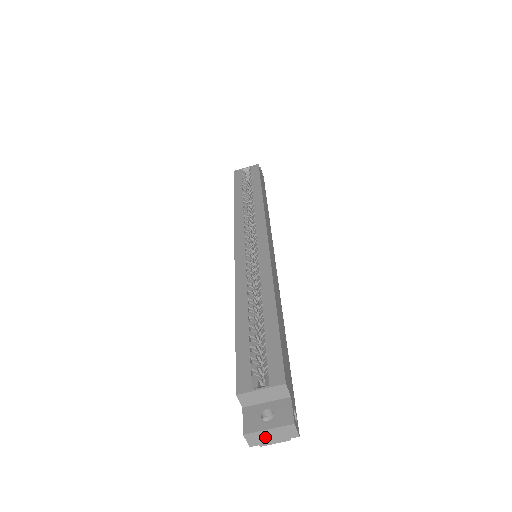
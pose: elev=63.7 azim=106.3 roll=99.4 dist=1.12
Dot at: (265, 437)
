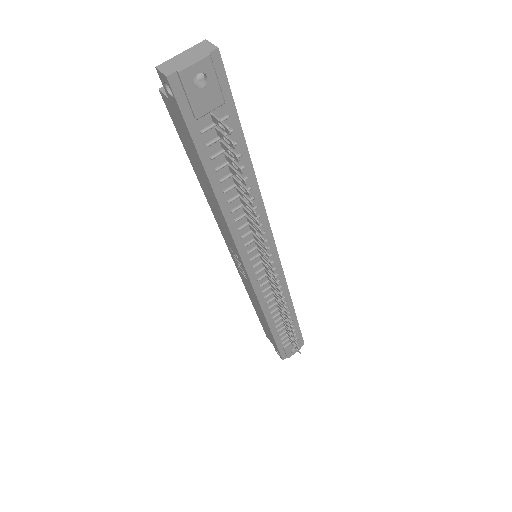
Dot at: (180, 62)
